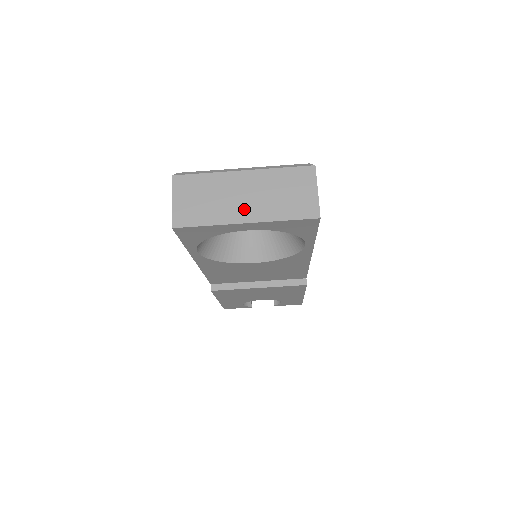
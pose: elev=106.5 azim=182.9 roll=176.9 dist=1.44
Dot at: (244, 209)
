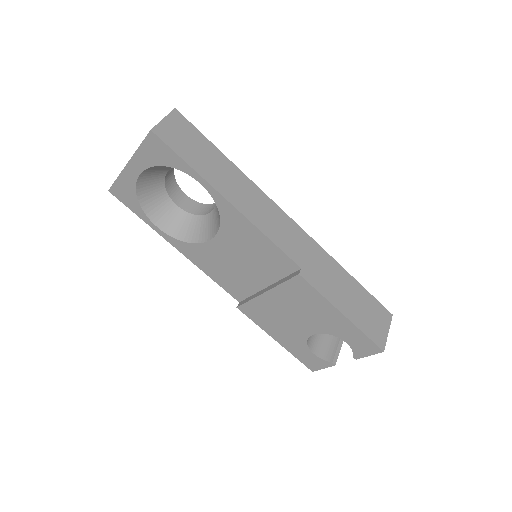
Dot at: occluded
